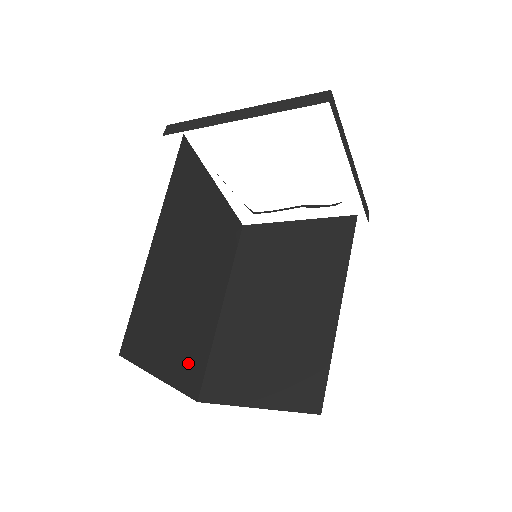
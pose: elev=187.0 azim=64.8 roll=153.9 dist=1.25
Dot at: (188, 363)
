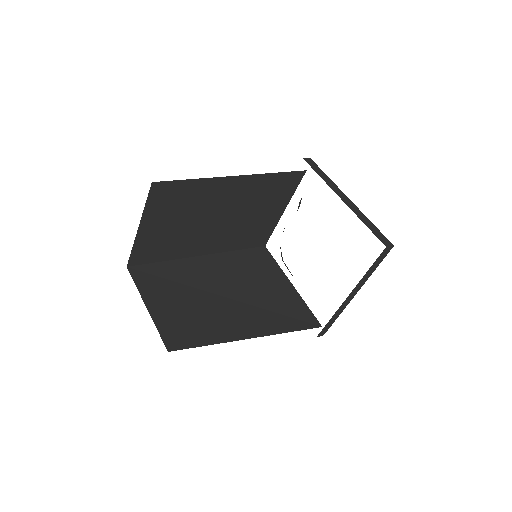
Dot at: (179, 325)
